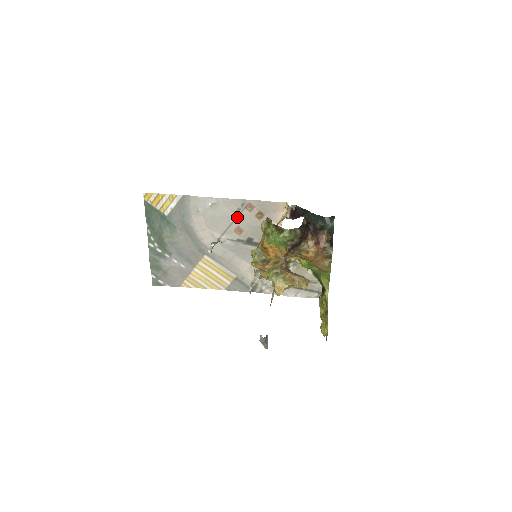
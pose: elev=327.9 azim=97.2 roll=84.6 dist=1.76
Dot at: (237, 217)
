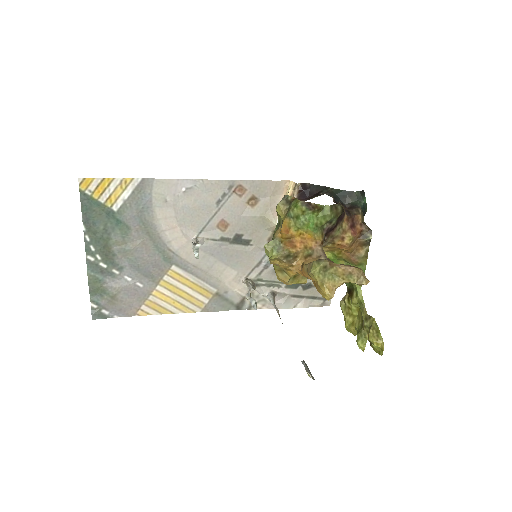
Dot at: (221, 206)
